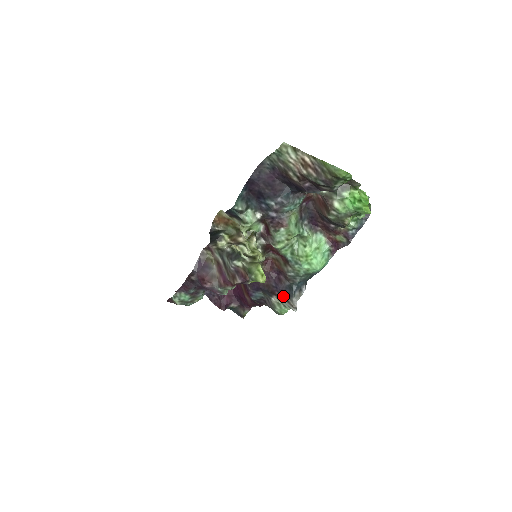
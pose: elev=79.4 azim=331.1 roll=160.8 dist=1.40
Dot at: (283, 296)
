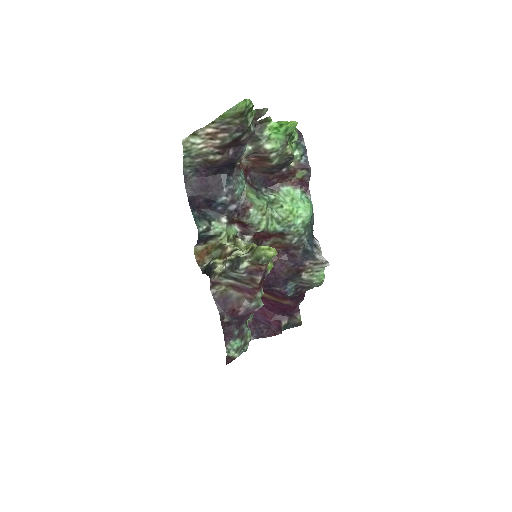
Dot at: (308, 264)
